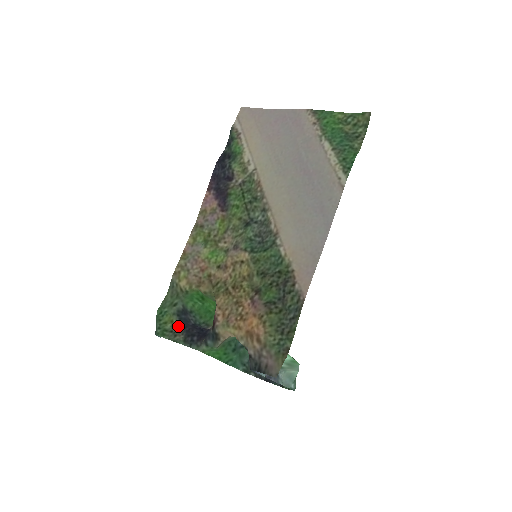
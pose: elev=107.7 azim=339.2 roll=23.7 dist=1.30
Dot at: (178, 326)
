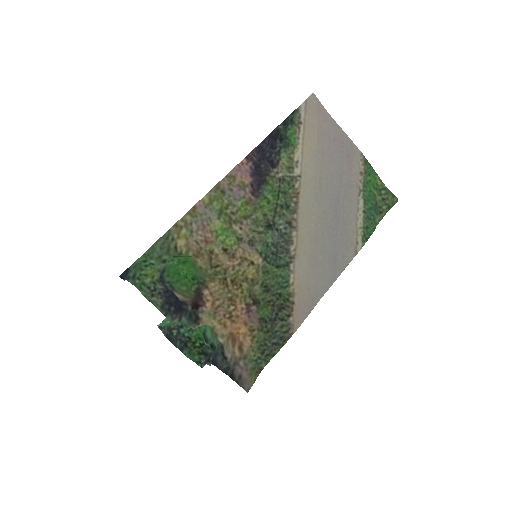
Dot at: (158, 285)
